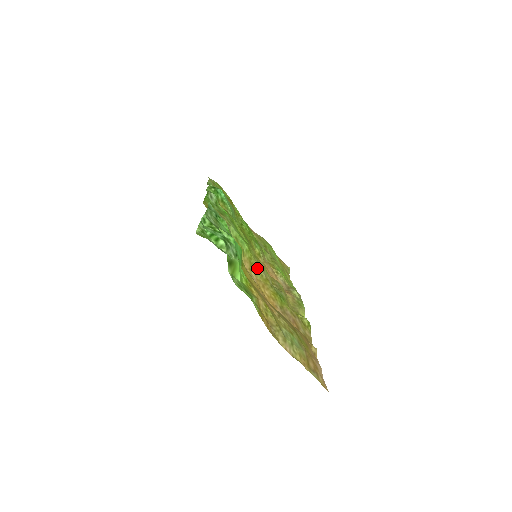
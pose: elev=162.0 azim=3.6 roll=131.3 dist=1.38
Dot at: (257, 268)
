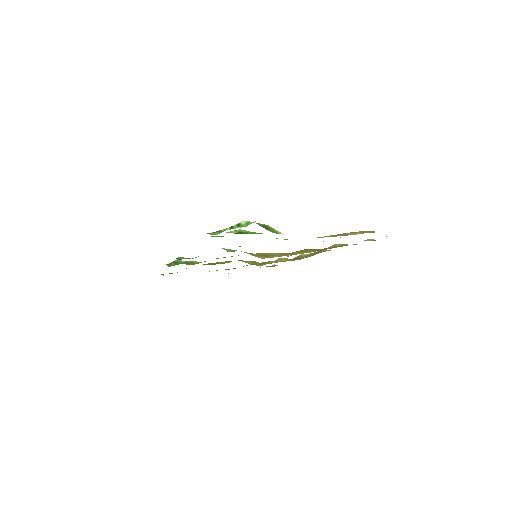
Dot at: (269, 254)
